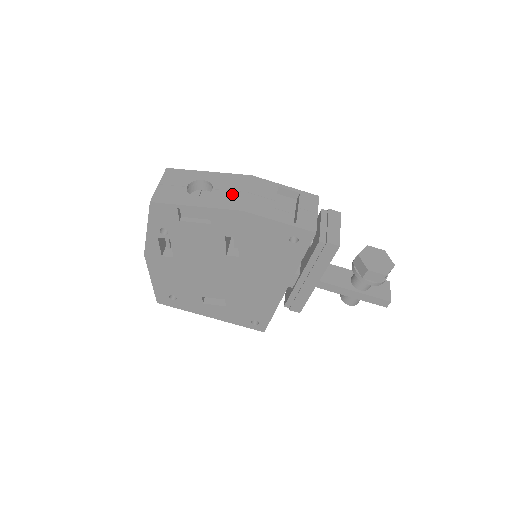
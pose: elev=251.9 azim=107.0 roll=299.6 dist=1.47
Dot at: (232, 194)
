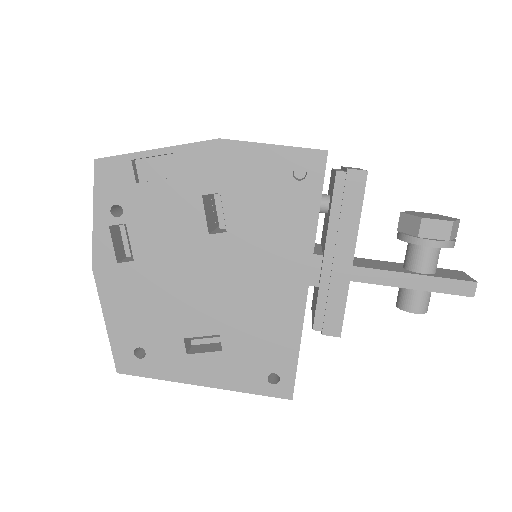
Dot at: occluded
